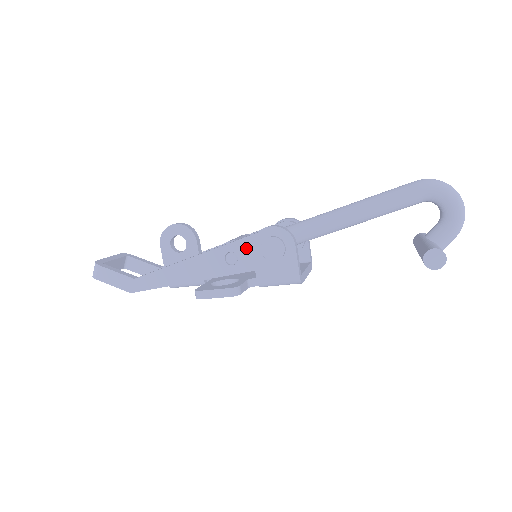
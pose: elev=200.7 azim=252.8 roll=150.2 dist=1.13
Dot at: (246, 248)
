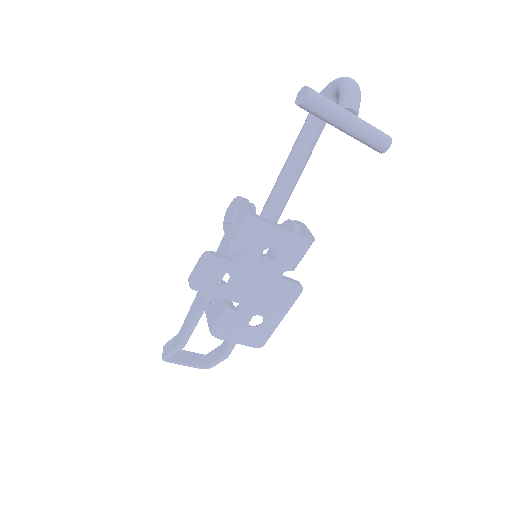
Dot at: (226, 238)
